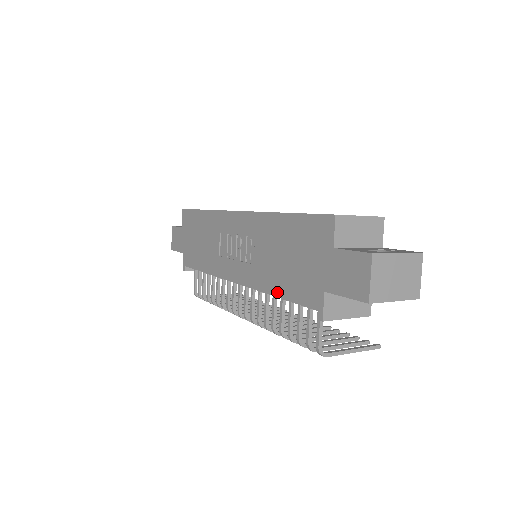
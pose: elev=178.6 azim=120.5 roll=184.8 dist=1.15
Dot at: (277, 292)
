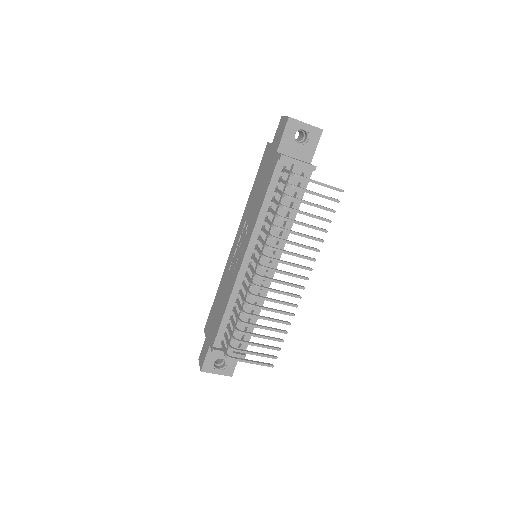
Dot at: (262, 200)
